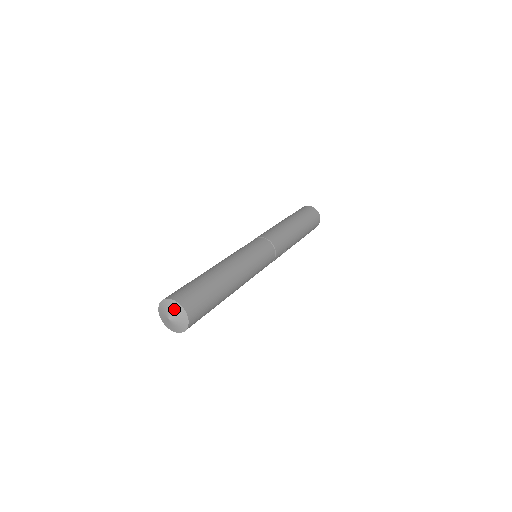
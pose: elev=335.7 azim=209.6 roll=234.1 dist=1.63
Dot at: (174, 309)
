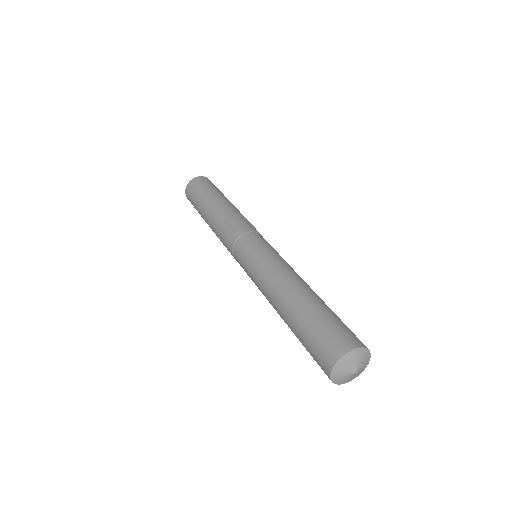
Dot at: (349, 362)
